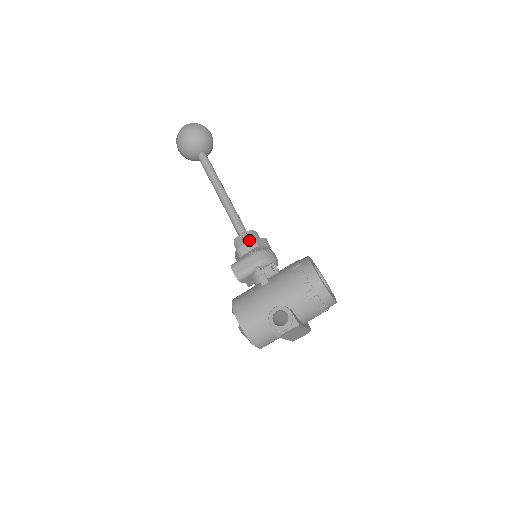
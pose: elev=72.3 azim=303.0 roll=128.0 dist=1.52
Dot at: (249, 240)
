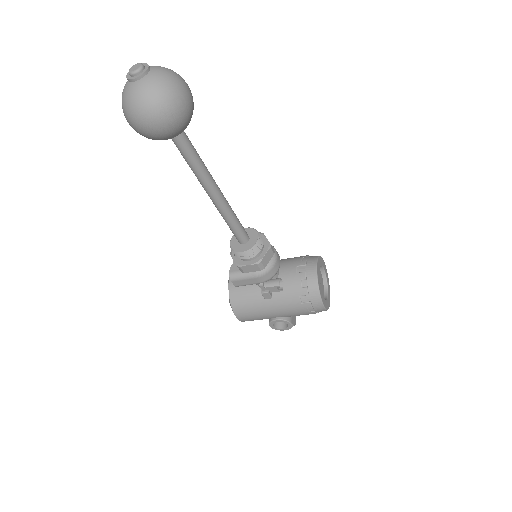
Dot at: (254, 264)
